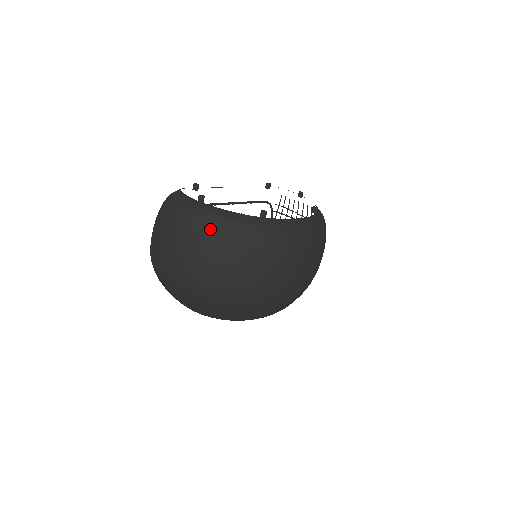
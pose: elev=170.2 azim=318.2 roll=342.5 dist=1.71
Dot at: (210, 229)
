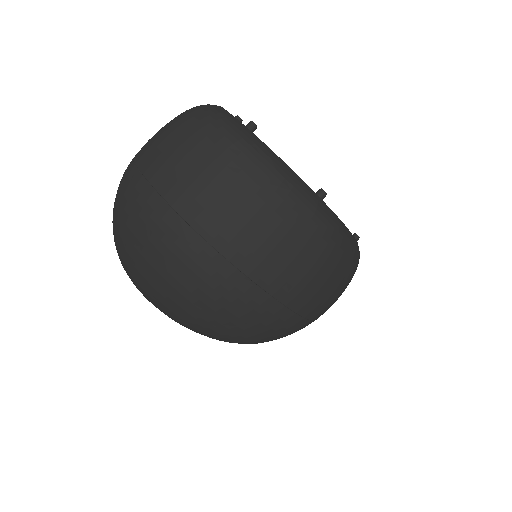
Dot at: (250, 167)
